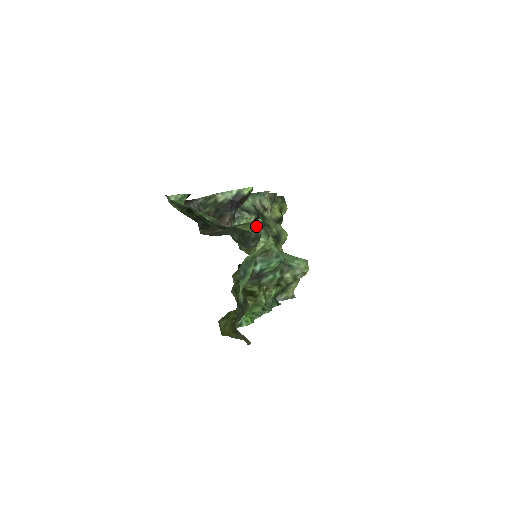
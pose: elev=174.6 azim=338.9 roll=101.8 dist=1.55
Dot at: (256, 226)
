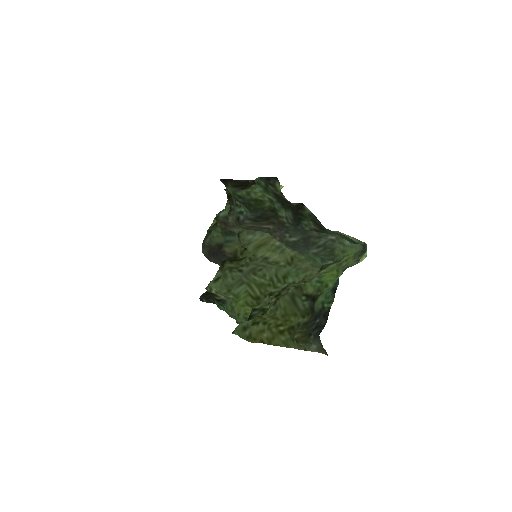
Dot at: (351, 237)
